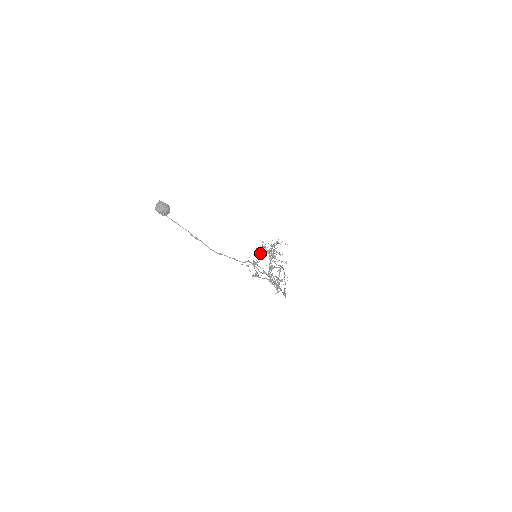
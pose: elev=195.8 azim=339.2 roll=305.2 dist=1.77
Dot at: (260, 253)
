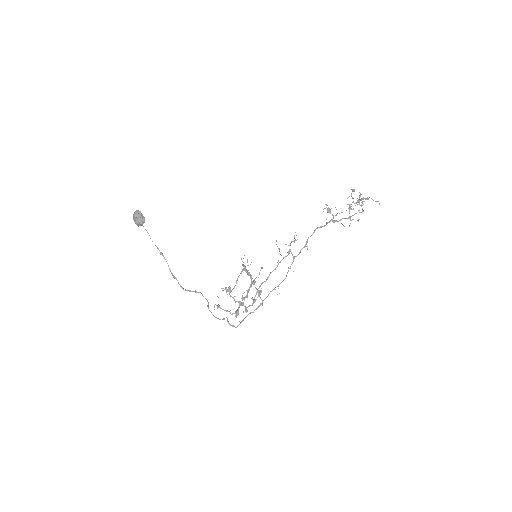
Dot at: (352, 198)
